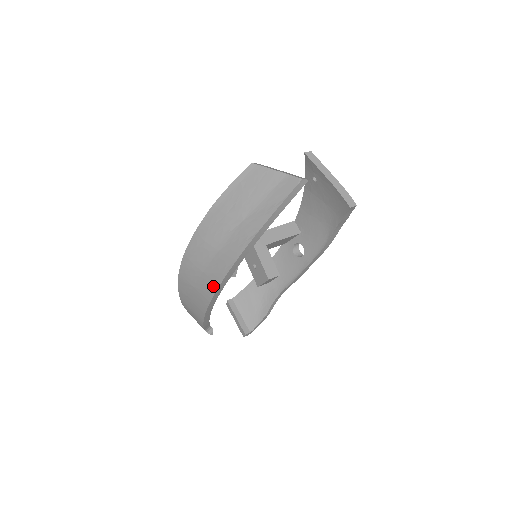
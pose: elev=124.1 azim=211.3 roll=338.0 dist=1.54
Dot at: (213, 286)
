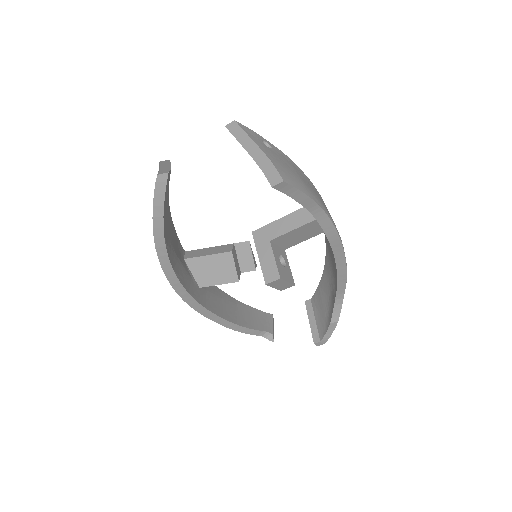
Dot at: occluded
